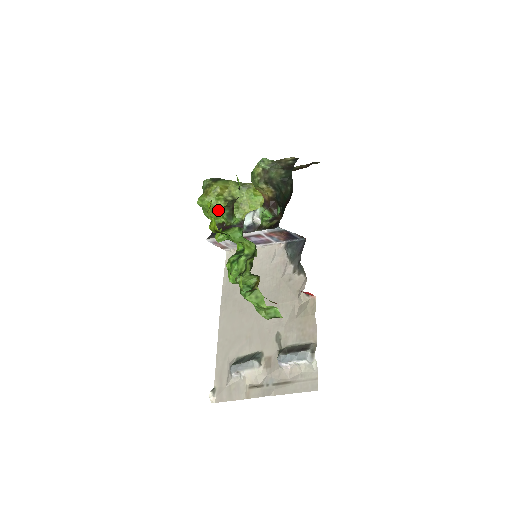
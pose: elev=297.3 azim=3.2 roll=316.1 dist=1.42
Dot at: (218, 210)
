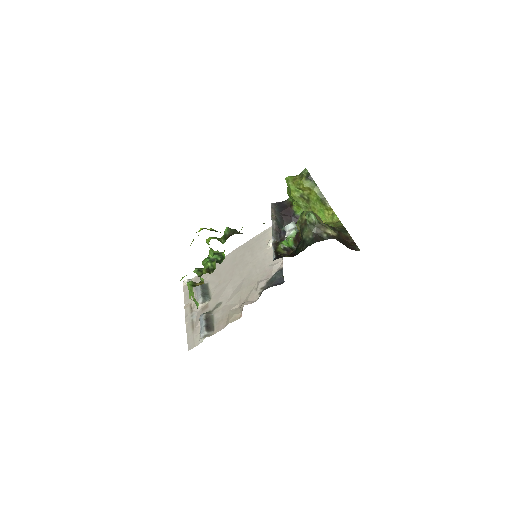
Dot at: (292, 196)
